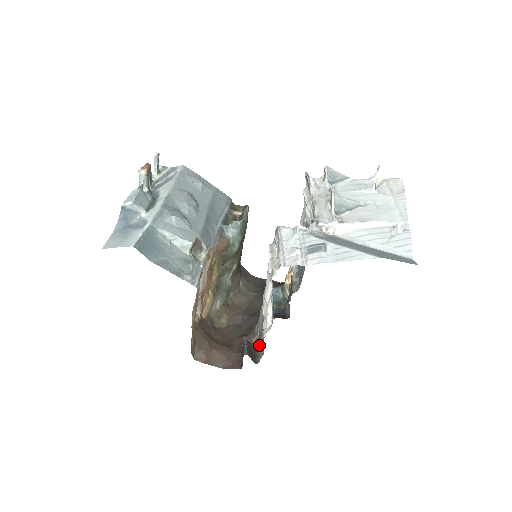
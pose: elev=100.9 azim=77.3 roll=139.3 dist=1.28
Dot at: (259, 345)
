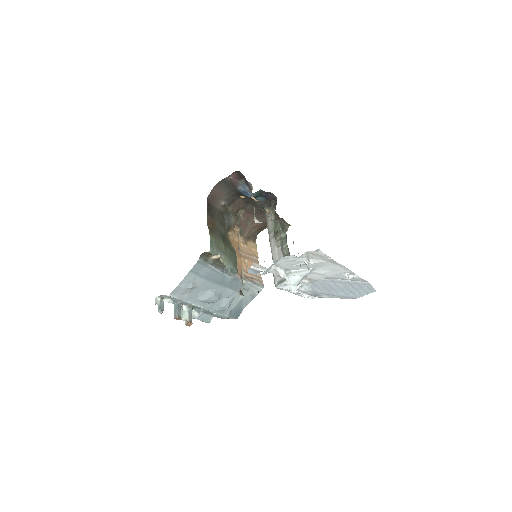
Dot at: occluded
